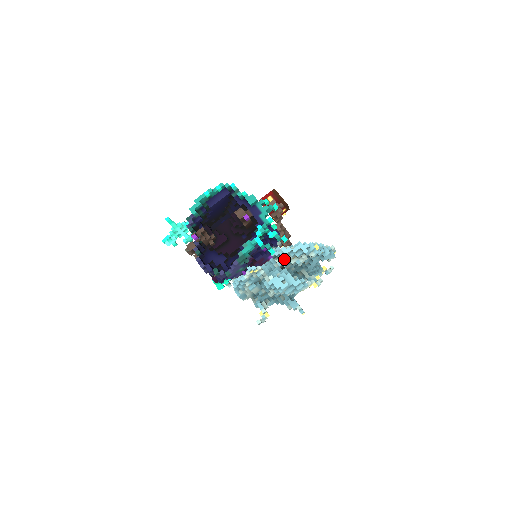
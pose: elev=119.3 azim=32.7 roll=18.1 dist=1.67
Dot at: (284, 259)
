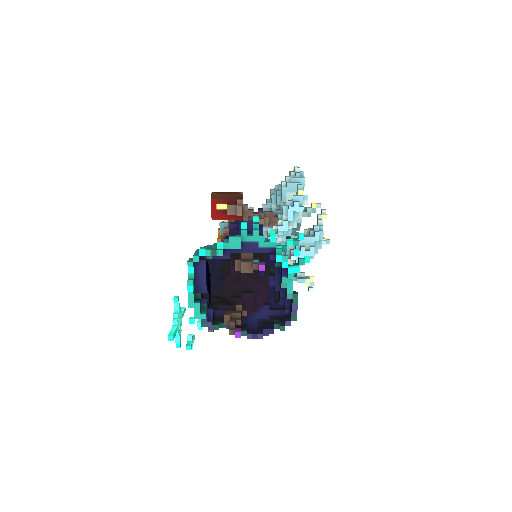
Dot at: (286, 233)
